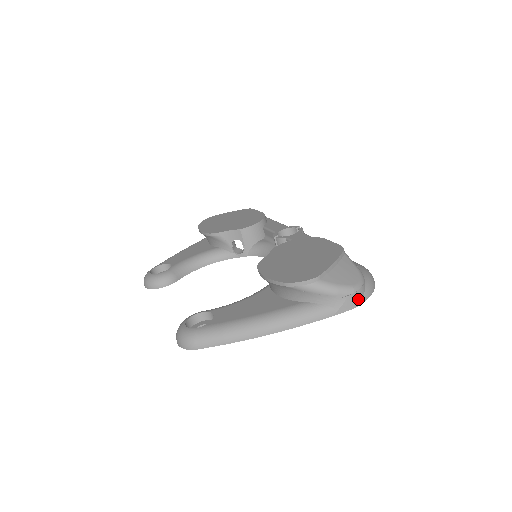
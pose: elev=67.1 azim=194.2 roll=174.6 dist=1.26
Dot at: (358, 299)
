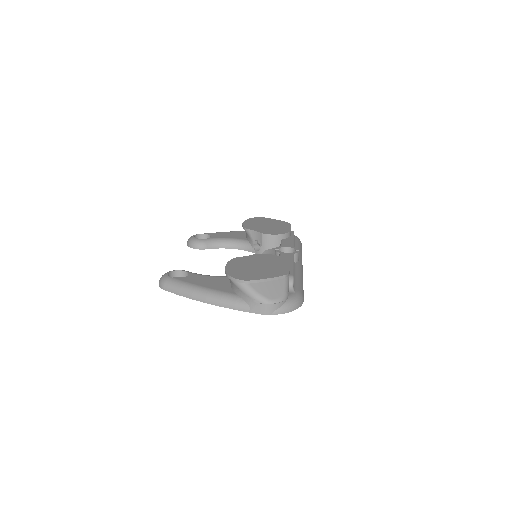
Dot at: (269, 310)
